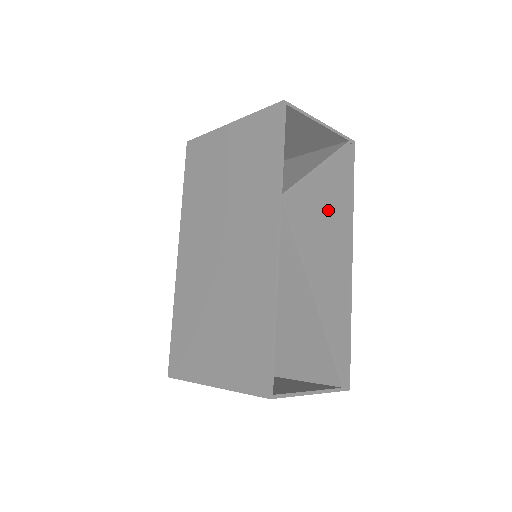
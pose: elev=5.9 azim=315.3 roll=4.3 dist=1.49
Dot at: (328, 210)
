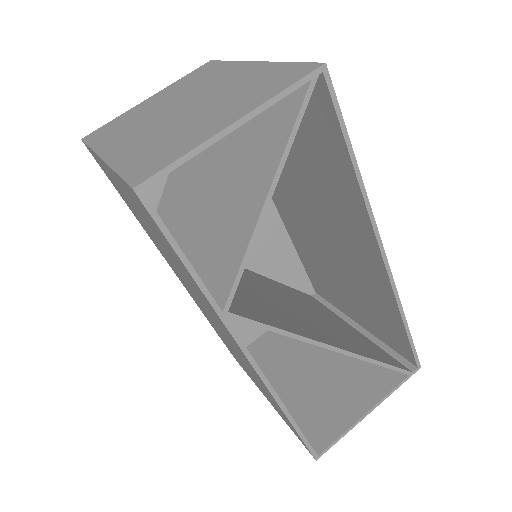
Dot at: (328, 174)
